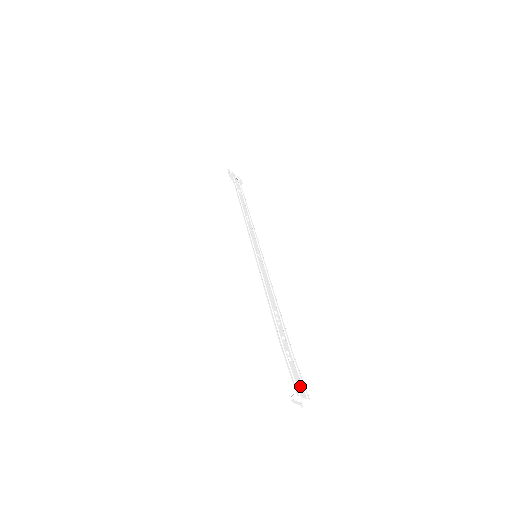
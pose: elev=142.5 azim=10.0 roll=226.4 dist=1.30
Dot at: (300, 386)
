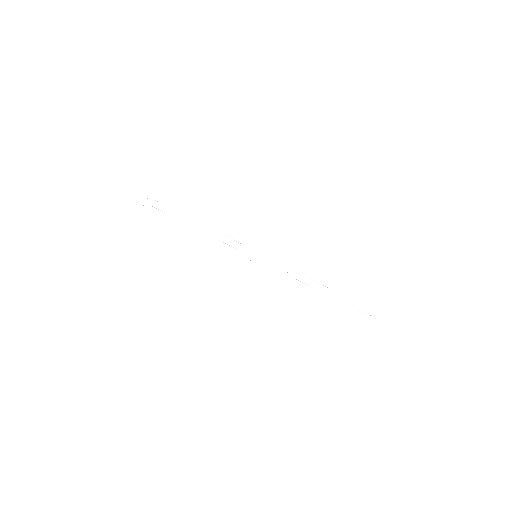
Dot at: occluded
